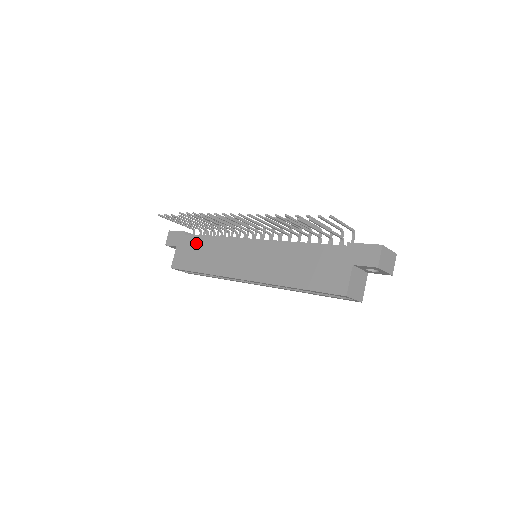
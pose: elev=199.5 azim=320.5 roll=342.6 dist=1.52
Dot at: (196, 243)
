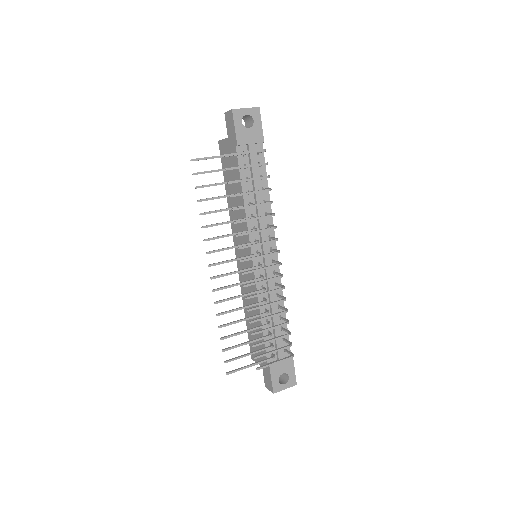
Dot at: (235, 173)
